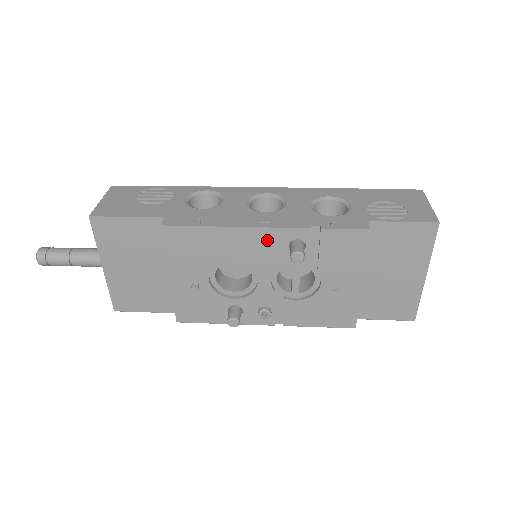
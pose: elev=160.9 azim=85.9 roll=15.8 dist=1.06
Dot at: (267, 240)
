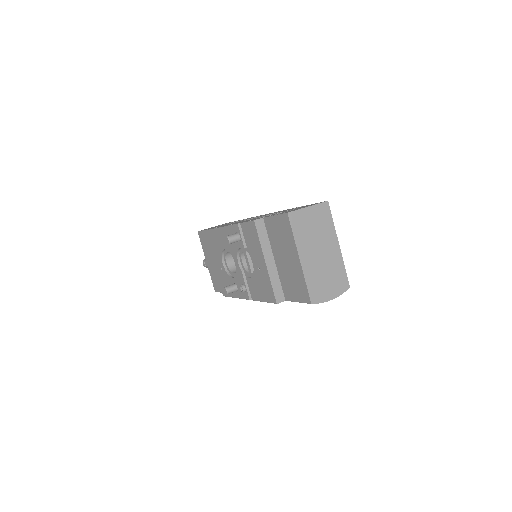
Dot at: (229, 234)
